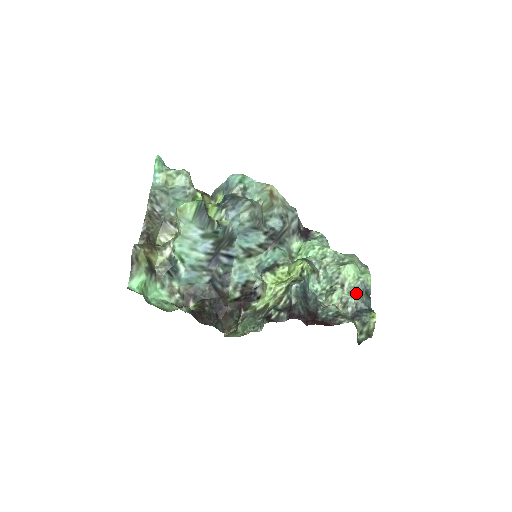
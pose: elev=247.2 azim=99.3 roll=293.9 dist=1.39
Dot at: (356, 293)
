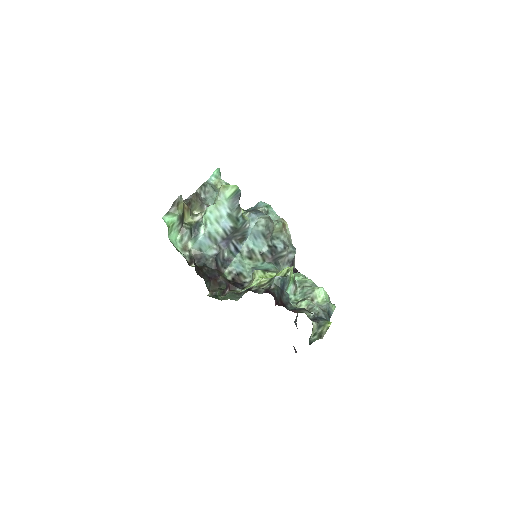
Dot at: (321, 308)
